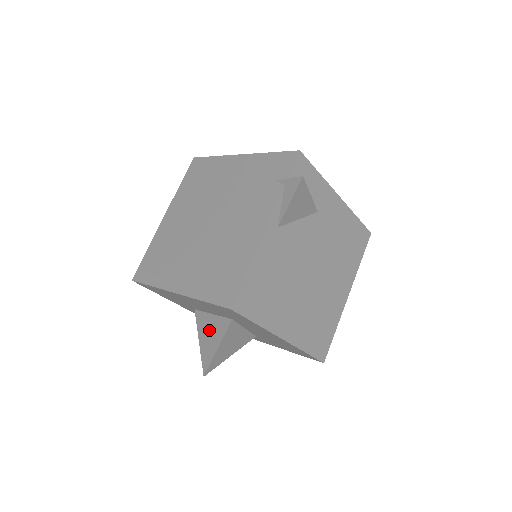
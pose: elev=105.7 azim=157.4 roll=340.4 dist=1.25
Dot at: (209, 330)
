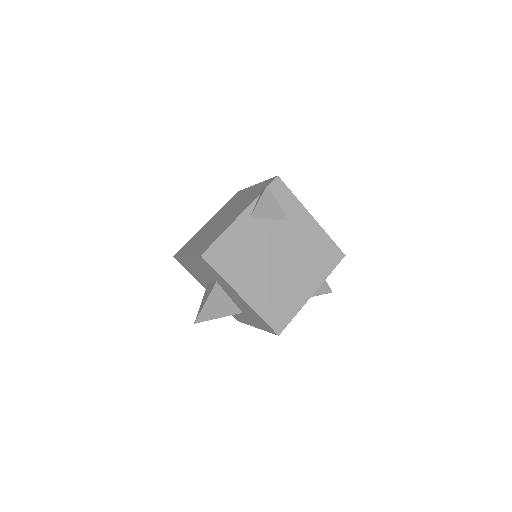
Dot at: (207, 293)
